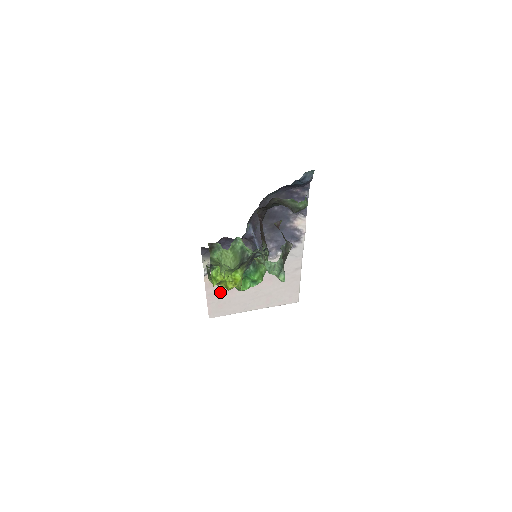
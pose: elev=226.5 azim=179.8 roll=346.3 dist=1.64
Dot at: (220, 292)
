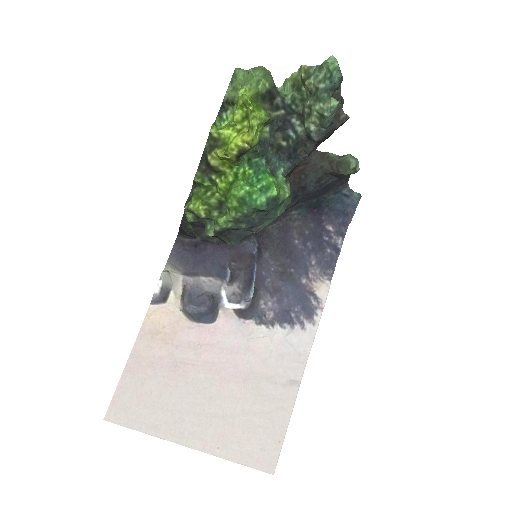
Dot at: (155, 361)
